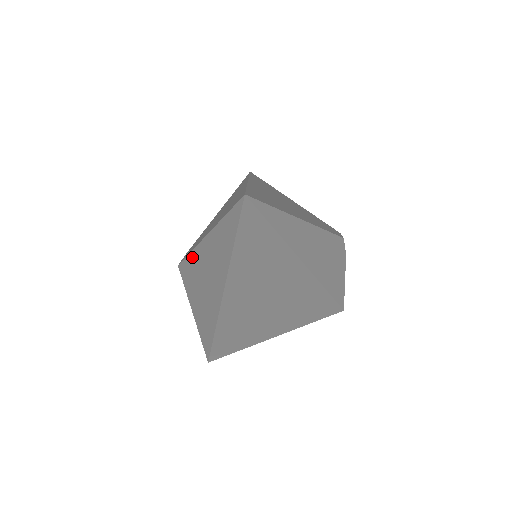
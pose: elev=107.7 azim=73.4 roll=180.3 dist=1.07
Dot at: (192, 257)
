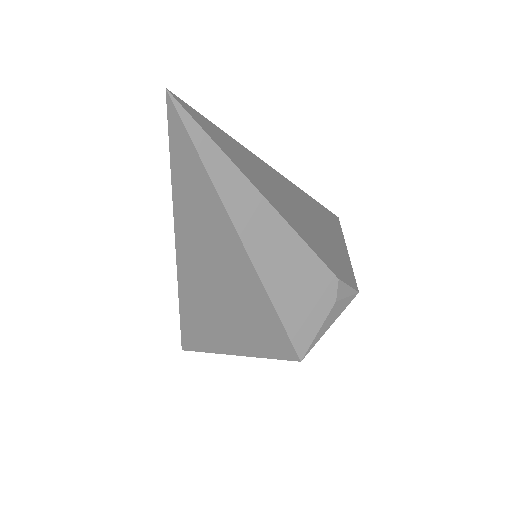
Dot at: occluded
